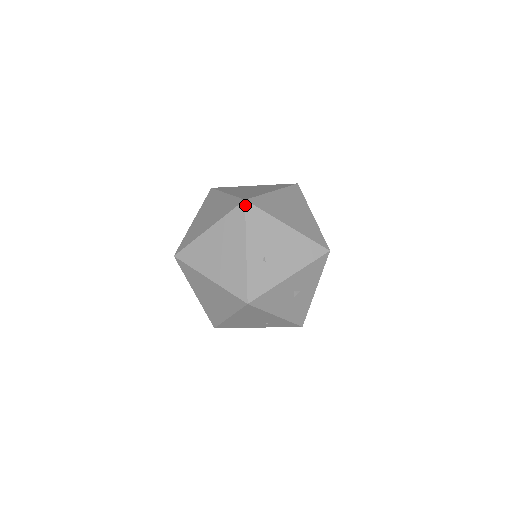
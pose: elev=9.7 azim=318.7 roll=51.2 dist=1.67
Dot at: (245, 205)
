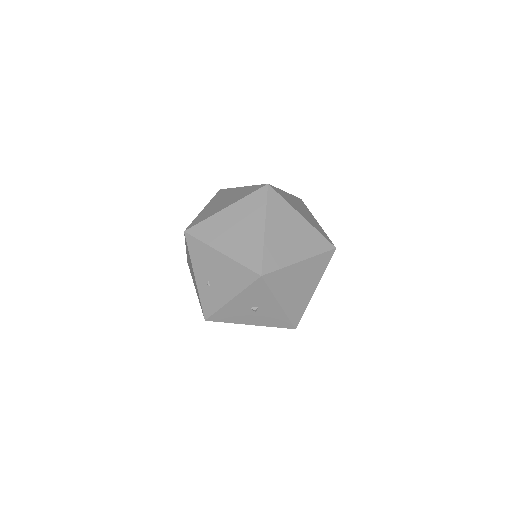
Dot at: (185, 236)
